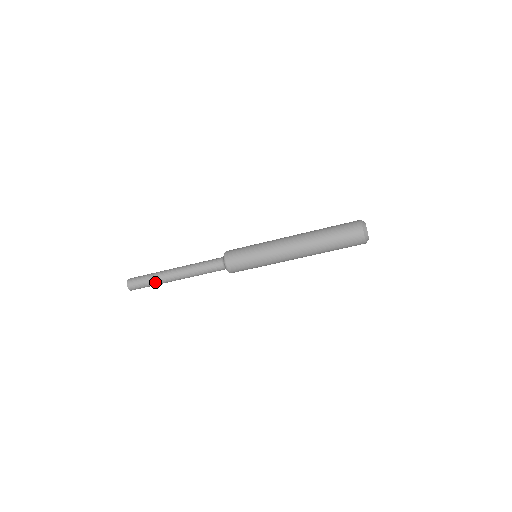
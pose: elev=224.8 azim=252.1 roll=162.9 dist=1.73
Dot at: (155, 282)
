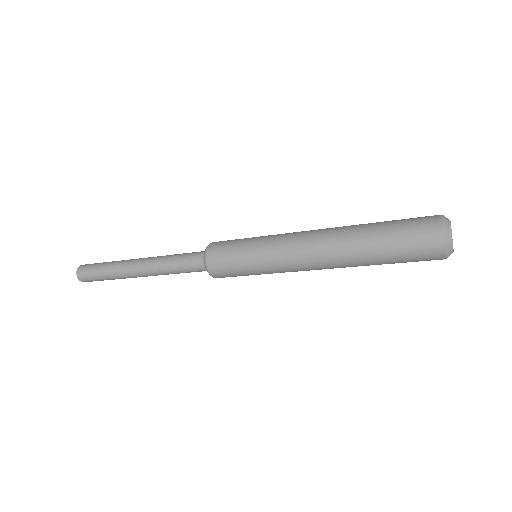
Dot at: (110, 272)
